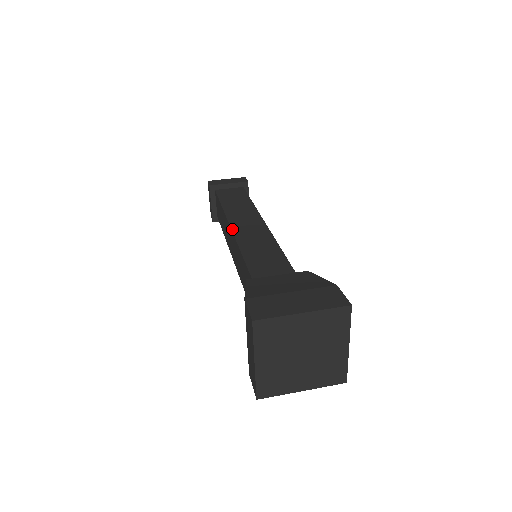
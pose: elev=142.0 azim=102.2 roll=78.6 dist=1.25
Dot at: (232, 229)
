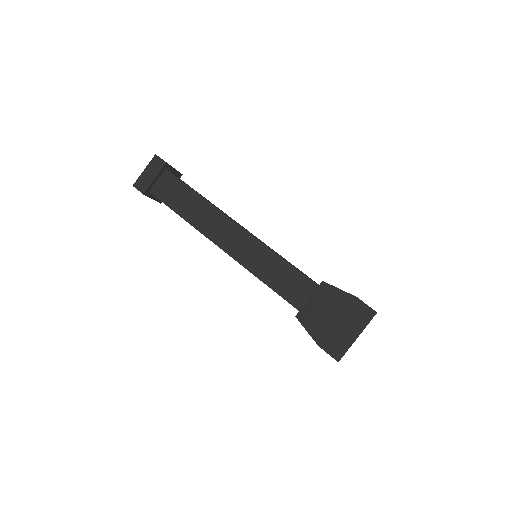
Dot at: (225, 251)
